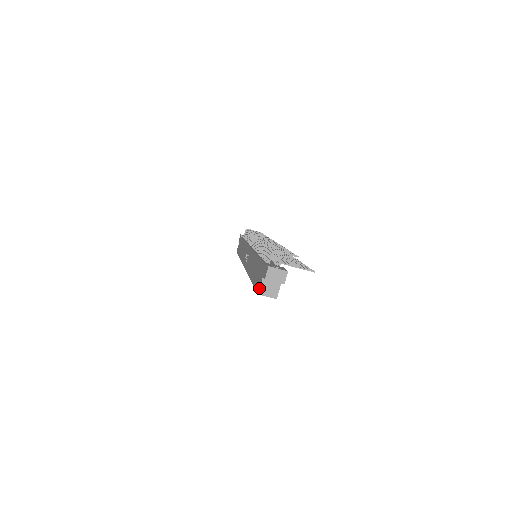
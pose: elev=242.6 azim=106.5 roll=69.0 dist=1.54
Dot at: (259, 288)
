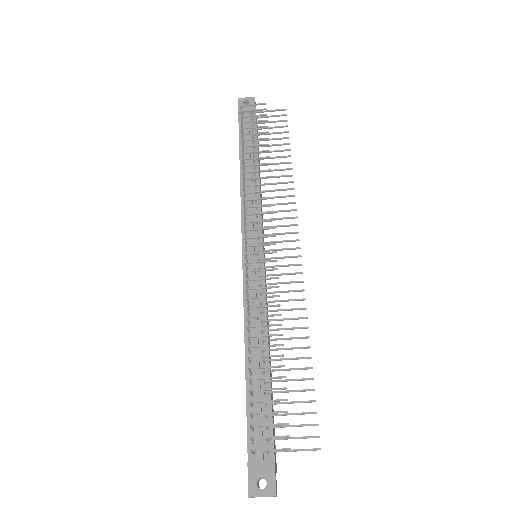
Dot at: occluded
